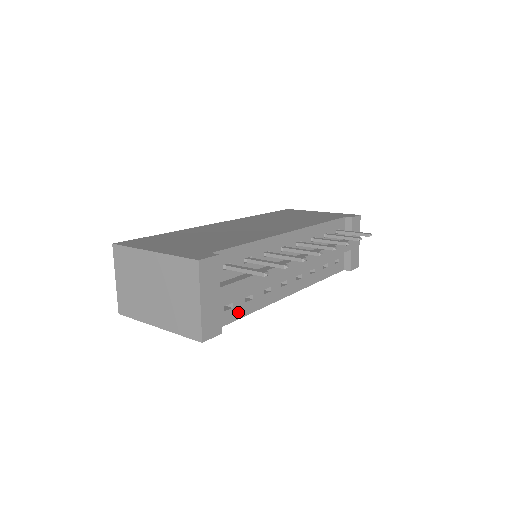
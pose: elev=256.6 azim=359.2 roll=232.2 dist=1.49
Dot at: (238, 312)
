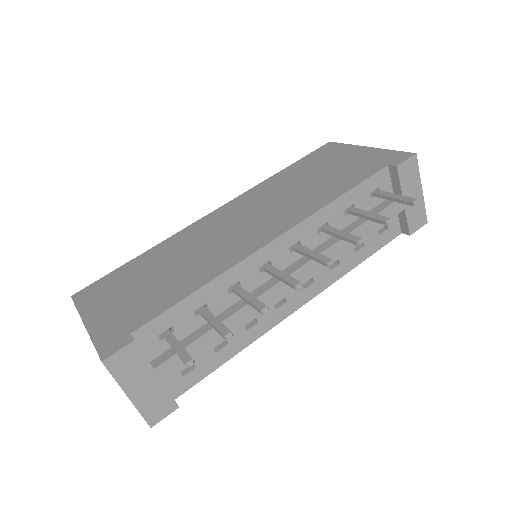
Dot at: (208, 366)
